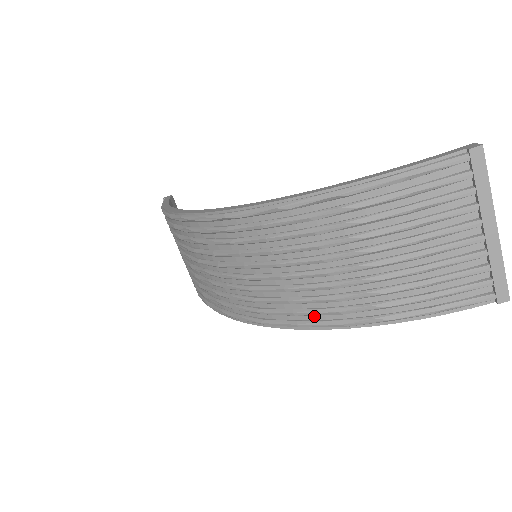
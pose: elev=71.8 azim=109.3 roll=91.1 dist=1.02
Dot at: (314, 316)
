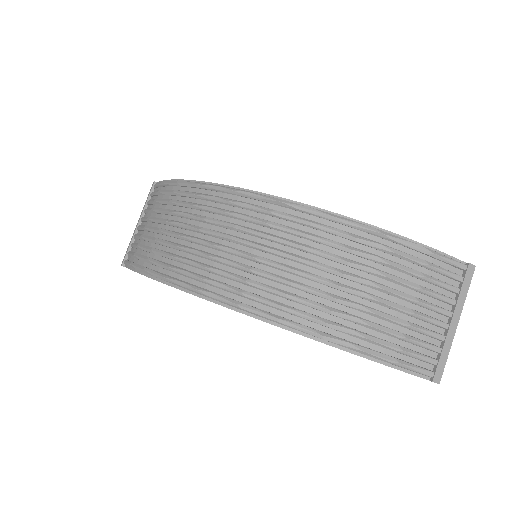
Dot at: (299, 318)
